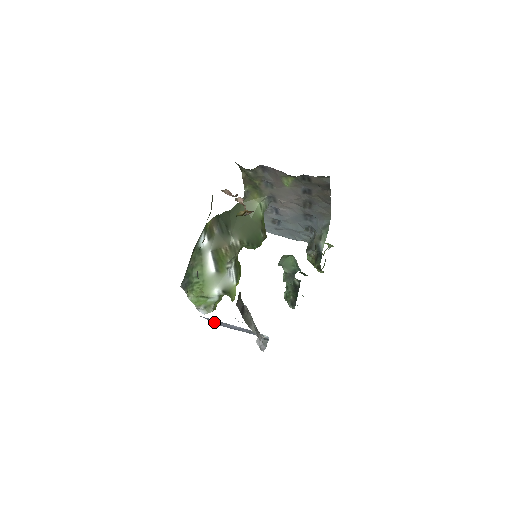
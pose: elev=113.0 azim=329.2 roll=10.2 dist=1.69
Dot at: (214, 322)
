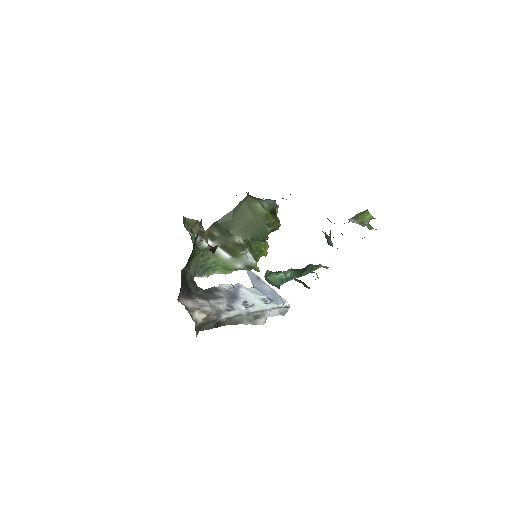
Dot at: (252, 279)
